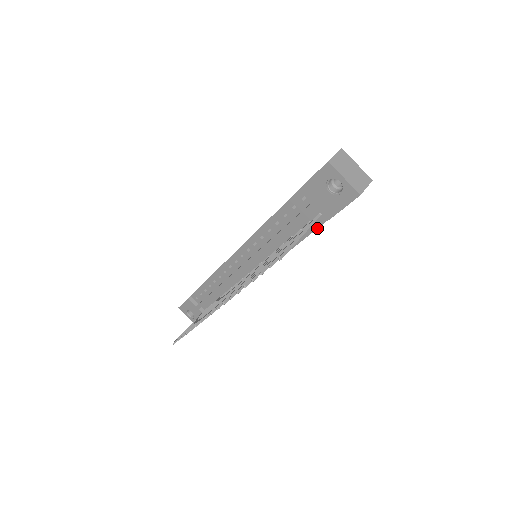
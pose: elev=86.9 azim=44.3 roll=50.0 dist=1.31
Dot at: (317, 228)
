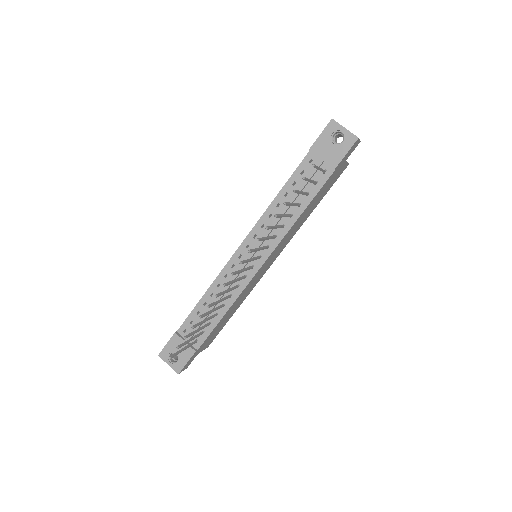
Dot at: (323, 185)
